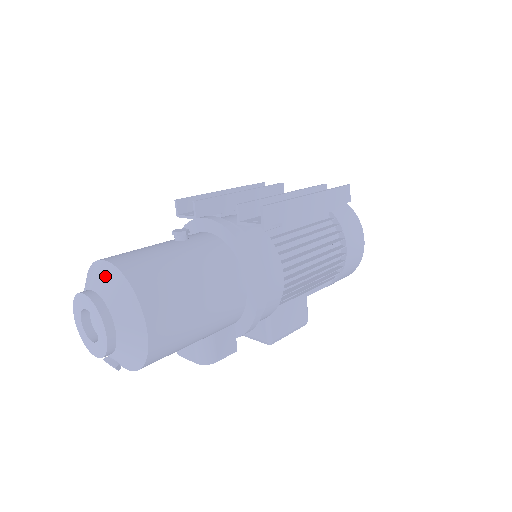
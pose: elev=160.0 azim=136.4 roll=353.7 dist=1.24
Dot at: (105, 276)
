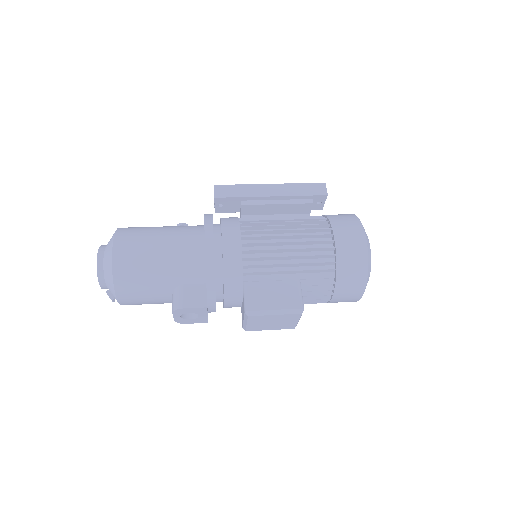
Dot at: occluded
